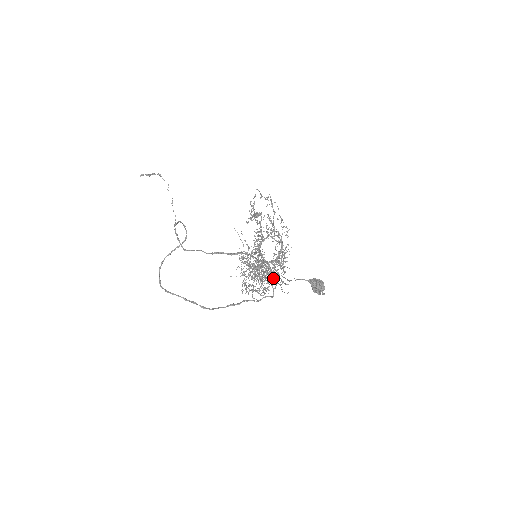
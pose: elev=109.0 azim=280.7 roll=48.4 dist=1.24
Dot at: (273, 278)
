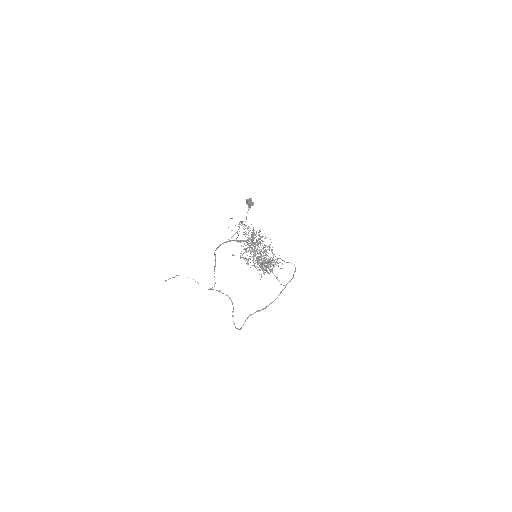
Dot at: occluded
